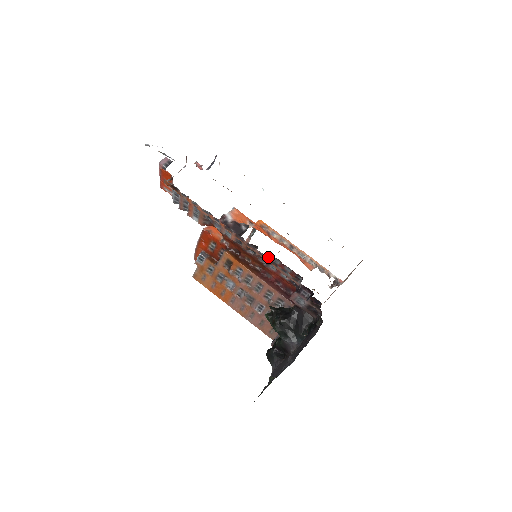
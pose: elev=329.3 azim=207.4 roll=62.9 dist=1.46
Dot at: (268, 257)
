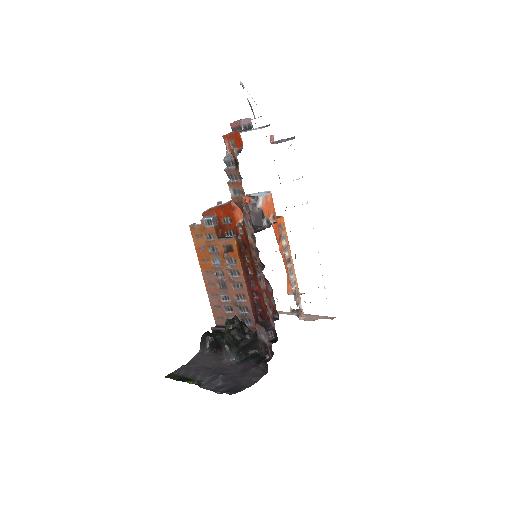
Dot at: (266, 279)
